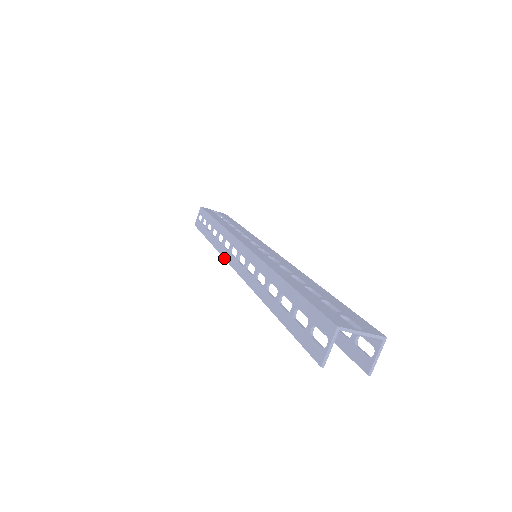
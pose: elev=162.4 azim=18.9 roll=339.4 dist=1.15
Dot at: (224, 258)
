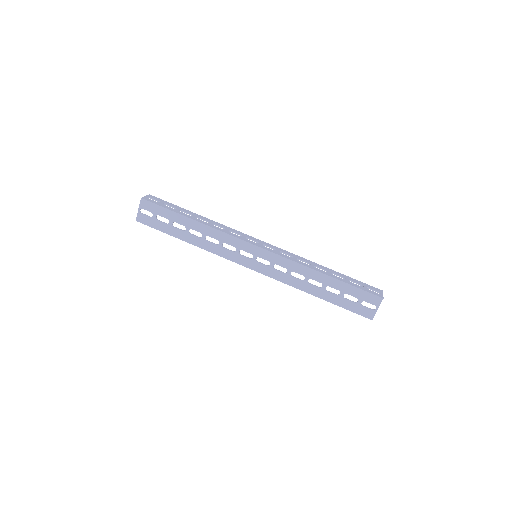
Dot at: occluded
